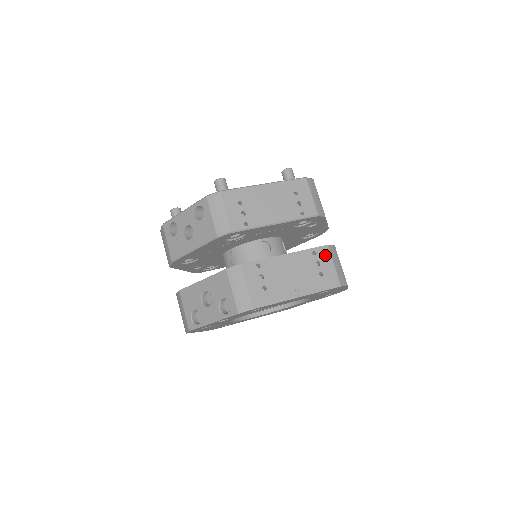
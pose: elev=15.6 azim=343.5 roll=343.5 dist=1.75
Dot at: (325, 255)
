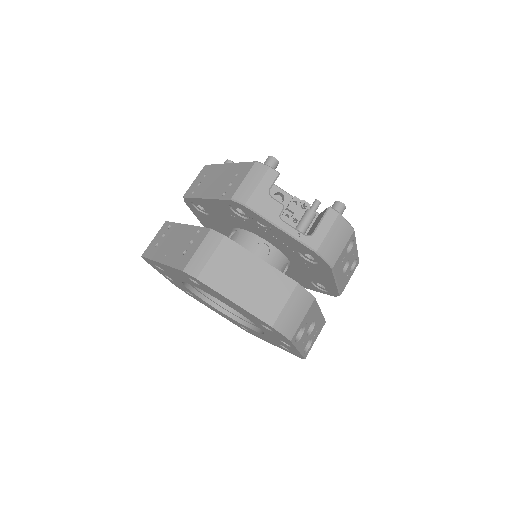
Dot at: (201, 237)
